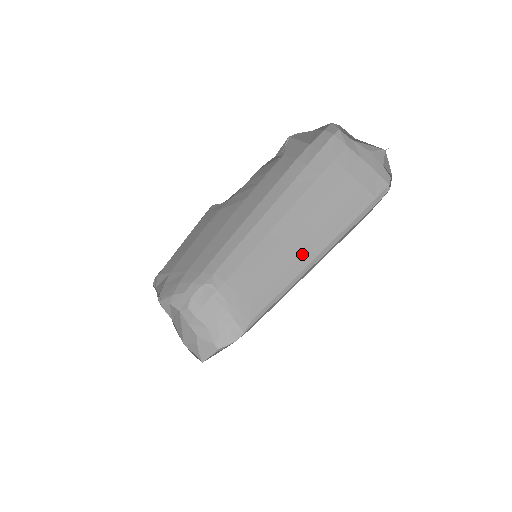
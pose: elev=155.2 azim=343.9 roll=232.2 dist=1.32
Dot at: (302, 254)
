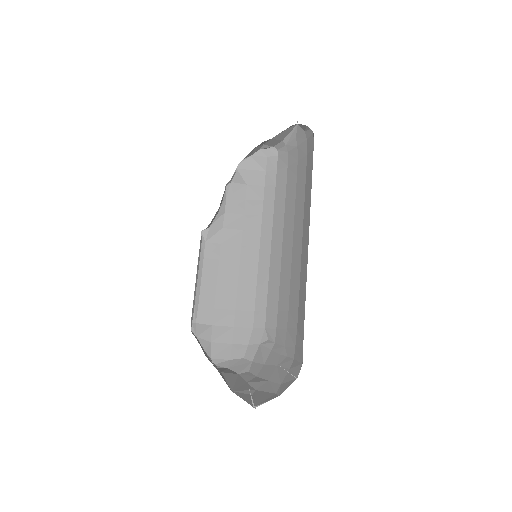
Dot at: (304, 238)
